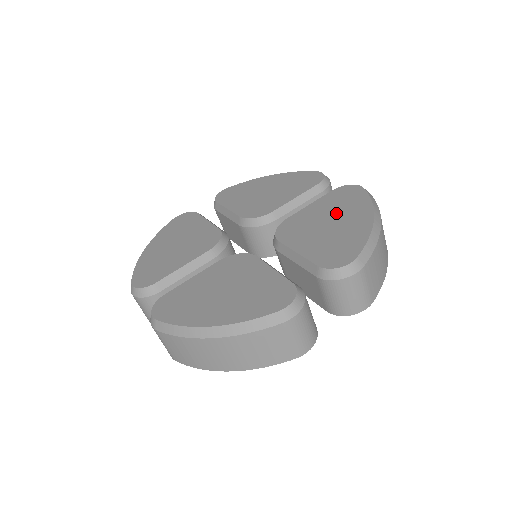
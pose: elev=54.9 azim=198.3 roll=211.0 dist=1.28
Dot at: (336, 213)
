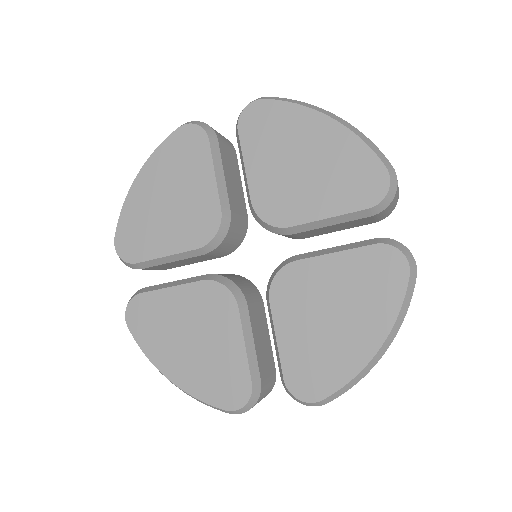
Dot at: (349, 303)
